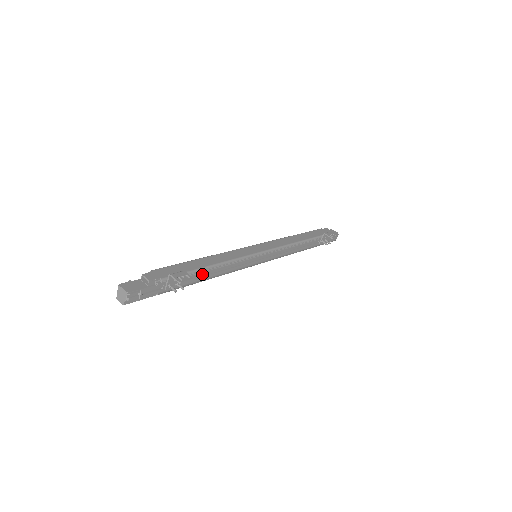
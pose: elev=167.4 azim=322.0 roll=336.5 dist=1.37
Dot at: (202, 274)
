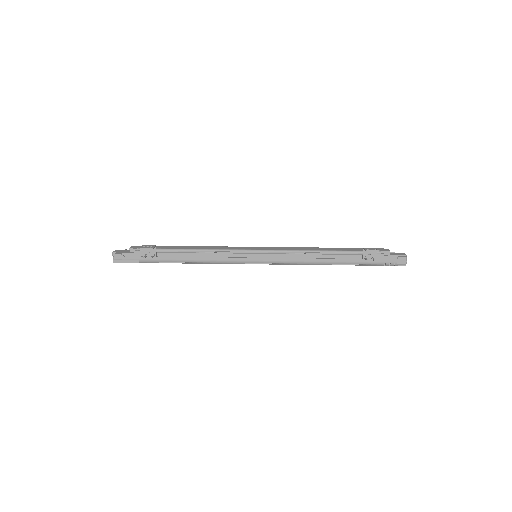
Dot at: (182, 256)
